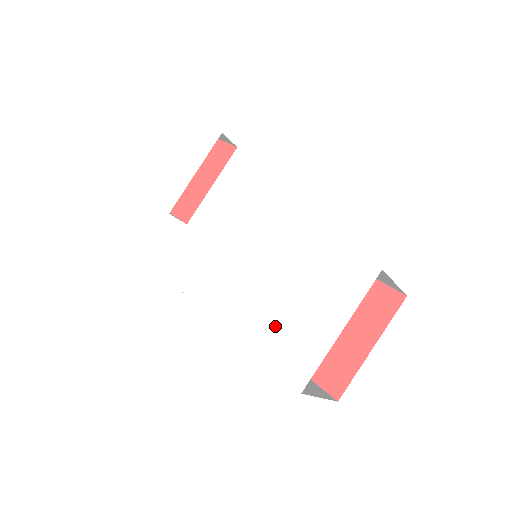
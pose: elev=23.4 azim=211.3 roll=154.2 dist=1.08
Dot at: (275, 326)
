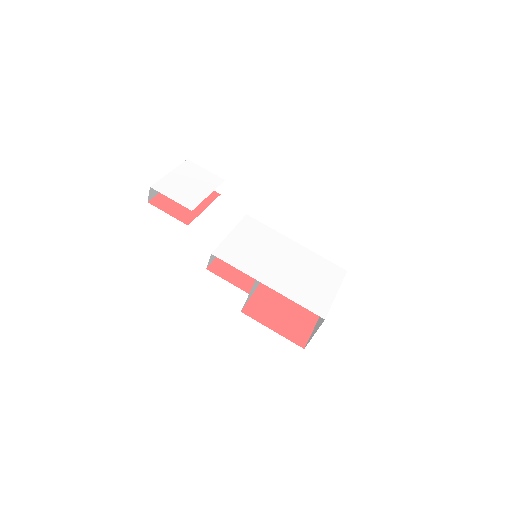
Dot at: (299, 287)
